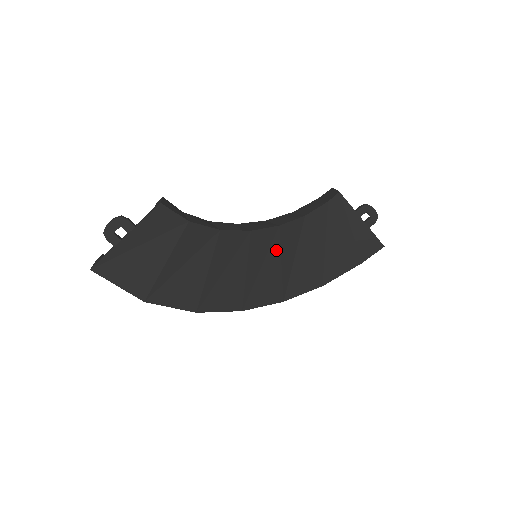
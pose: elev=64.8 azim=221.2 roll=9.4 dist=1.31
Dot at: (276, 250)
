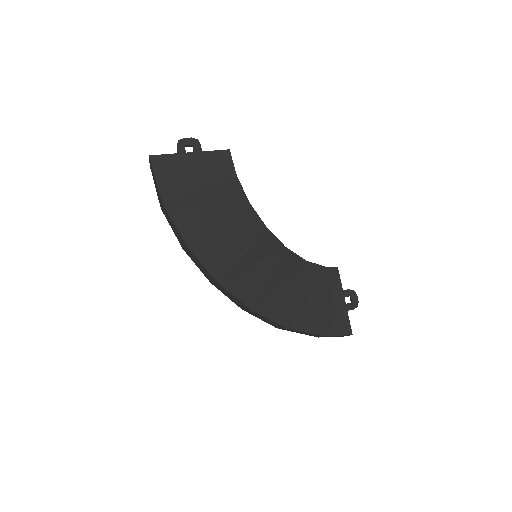
Dot at: (273, 263)
